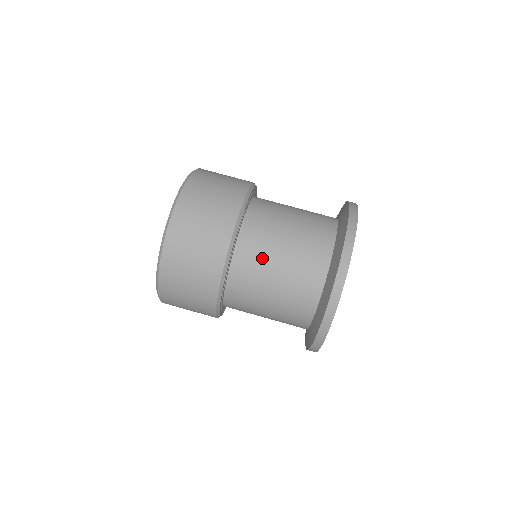
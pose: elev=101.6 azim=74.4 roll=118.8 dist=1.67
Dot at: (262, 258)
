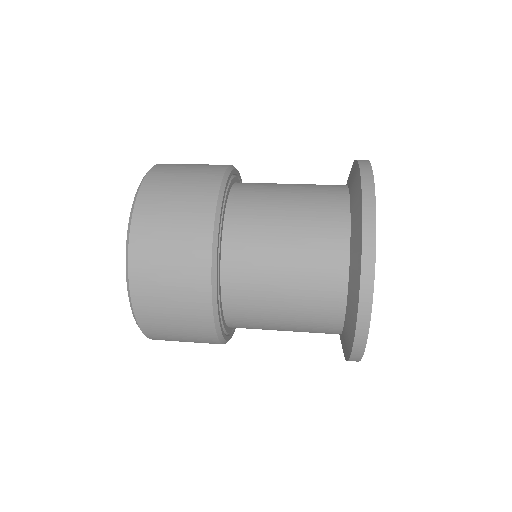
Dot at: occluded
